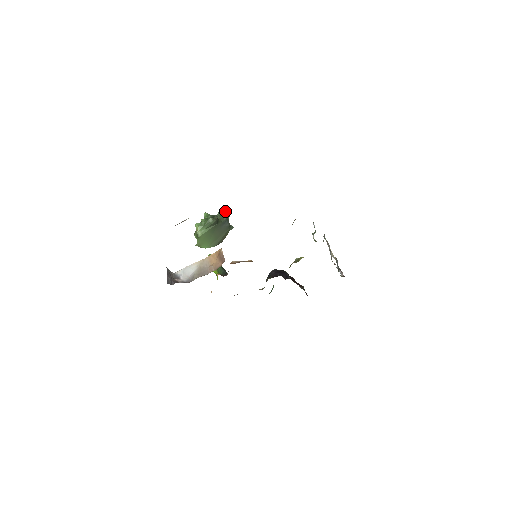
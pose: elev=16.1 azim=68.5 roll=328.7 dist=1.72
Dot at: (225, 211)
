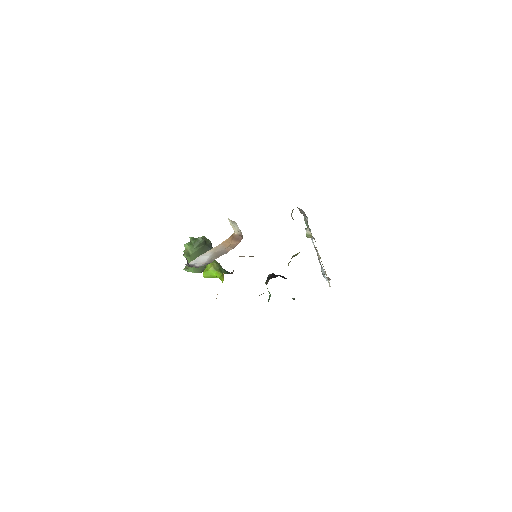
Dot at: occluded
